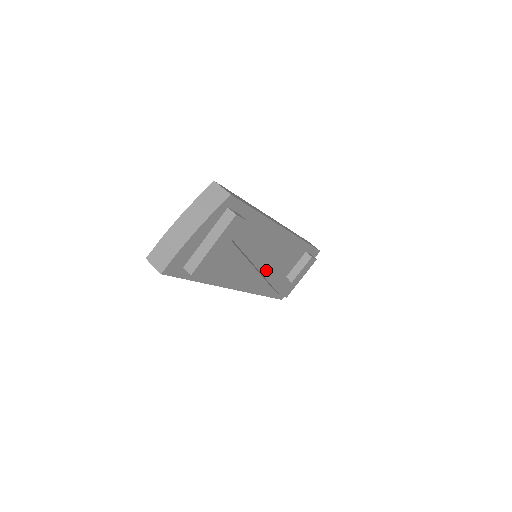
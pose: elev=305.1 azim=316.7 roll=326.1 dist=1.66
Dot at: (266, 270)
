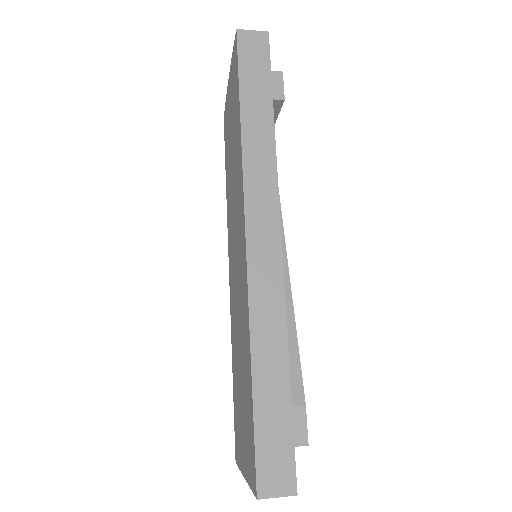
Dot at: occluded
